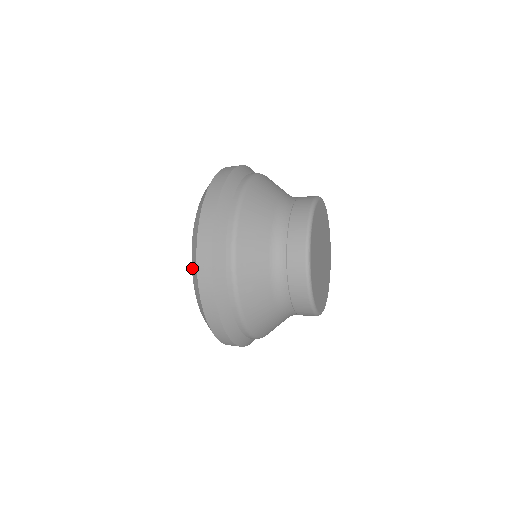
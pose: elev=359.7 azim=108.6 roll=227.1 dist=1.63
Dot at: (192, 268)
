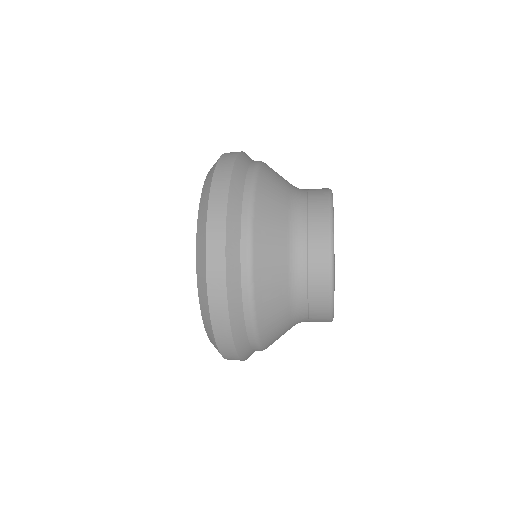
Dot at: (204, 325)
